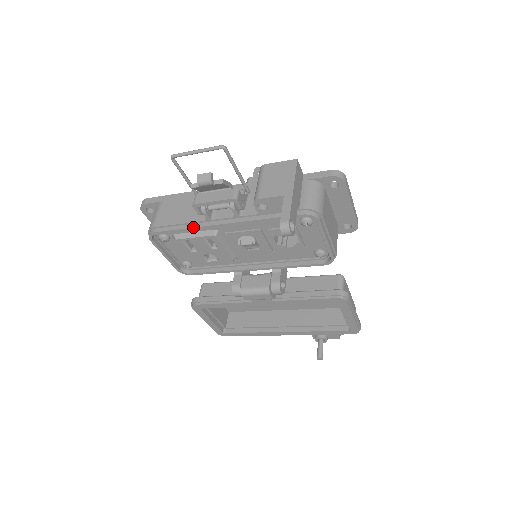
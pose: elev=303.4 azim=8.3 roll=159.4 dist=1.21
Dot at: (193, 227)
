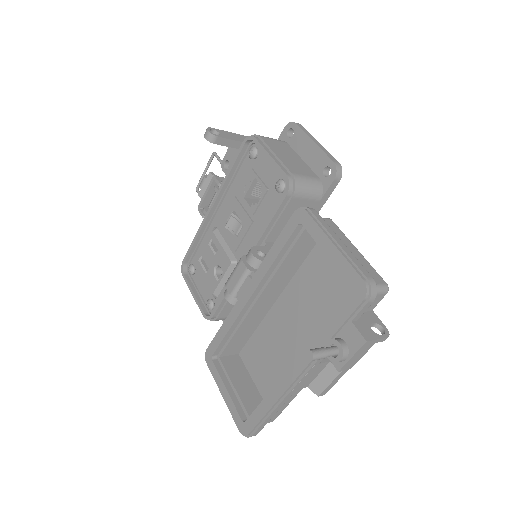
Dot at: (198, 230)
